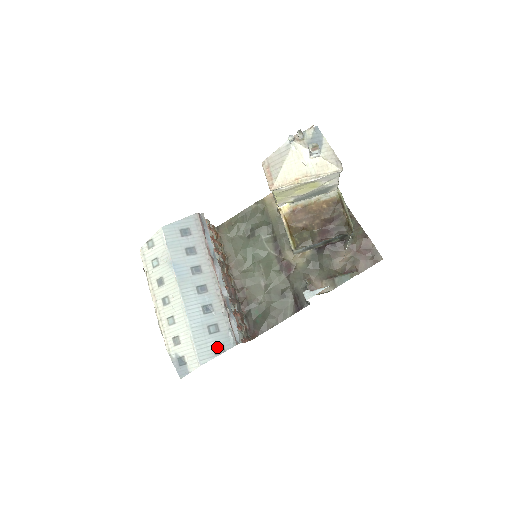
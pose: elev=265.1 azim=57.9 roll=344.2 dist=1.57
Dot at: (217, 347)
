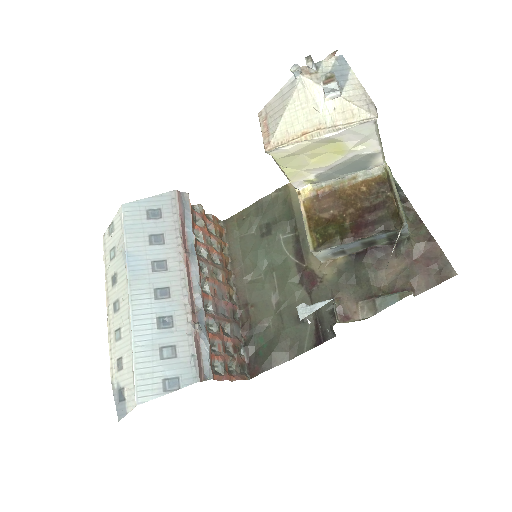
Dot at: (169, 380)
